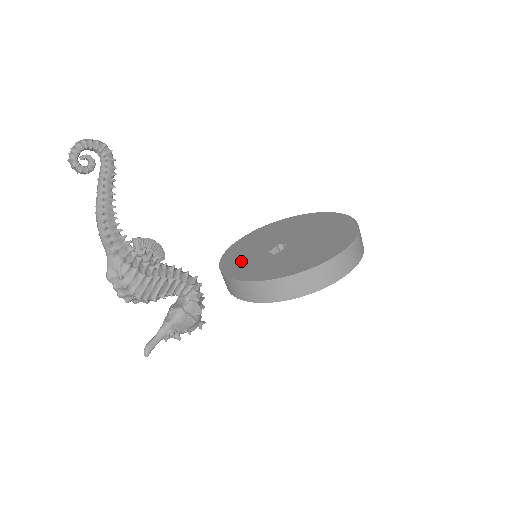
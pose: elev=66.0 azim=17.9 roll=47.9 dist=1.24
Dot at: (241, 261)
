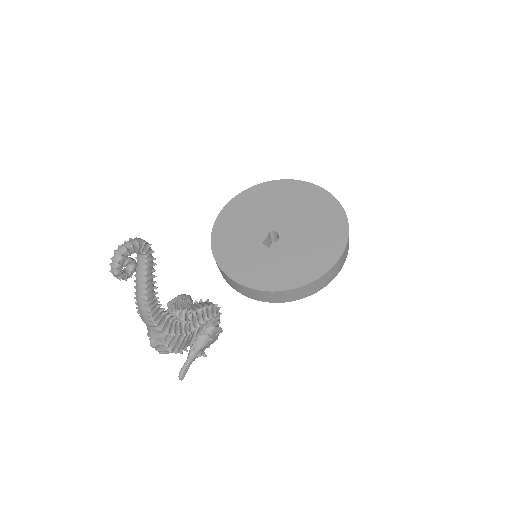
Dot at: (237, 254)
